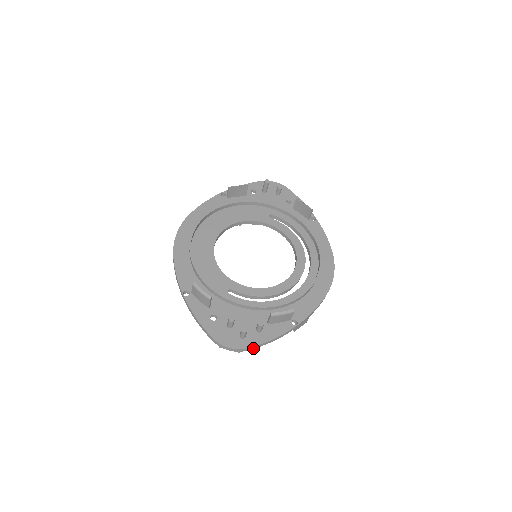
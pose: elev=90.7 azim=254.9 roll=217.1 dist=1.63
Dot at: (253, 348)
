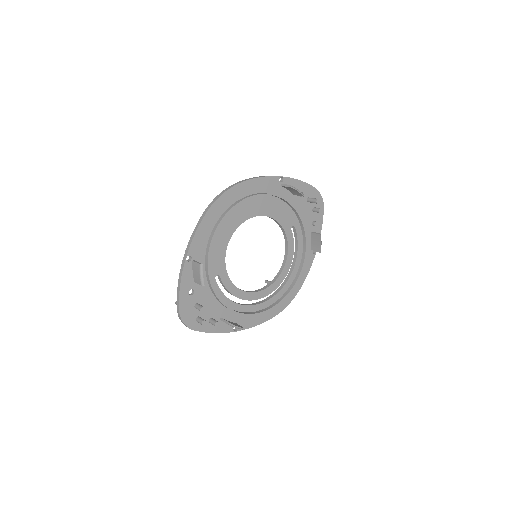
Dot at: (197, 330)
